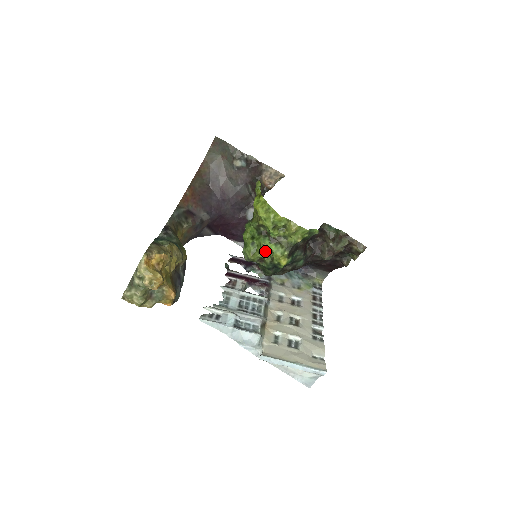
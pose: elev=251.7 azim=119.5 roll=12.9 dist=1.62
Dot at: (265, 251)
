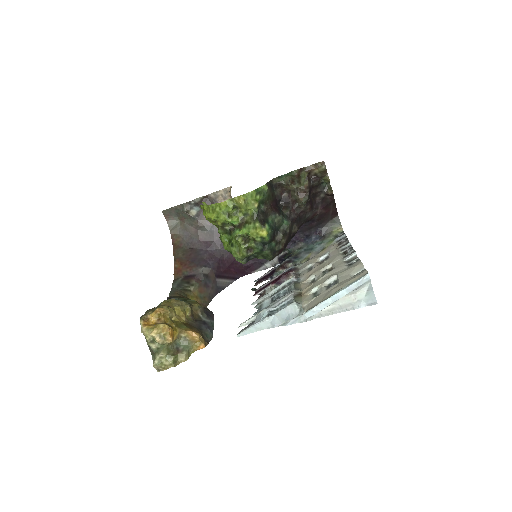
Dot at: (243, 240)
